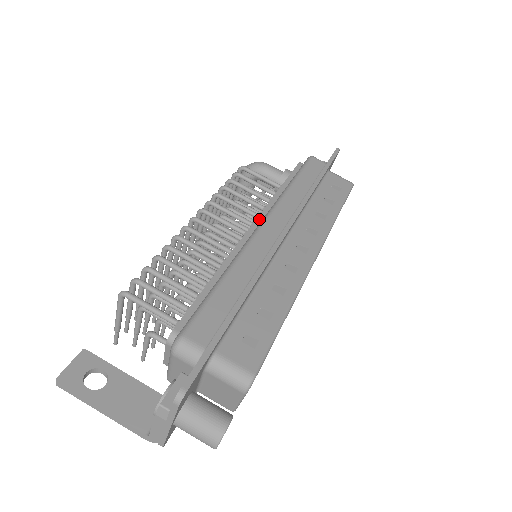
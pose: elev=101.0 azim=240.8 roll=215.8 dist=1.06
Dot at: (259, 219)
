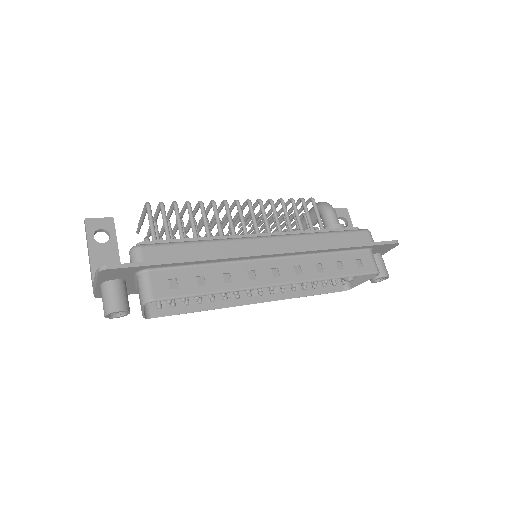
Dot at: (274, 234)
